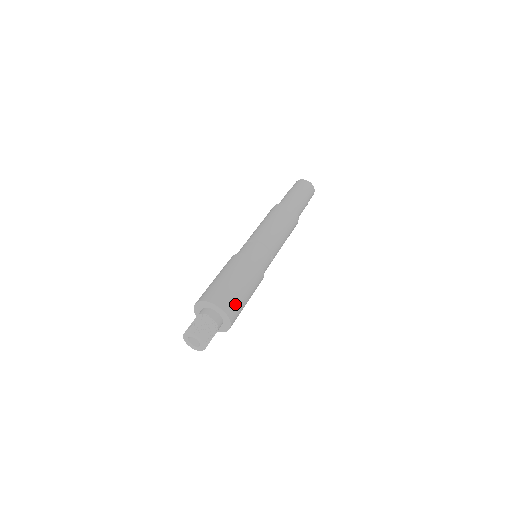
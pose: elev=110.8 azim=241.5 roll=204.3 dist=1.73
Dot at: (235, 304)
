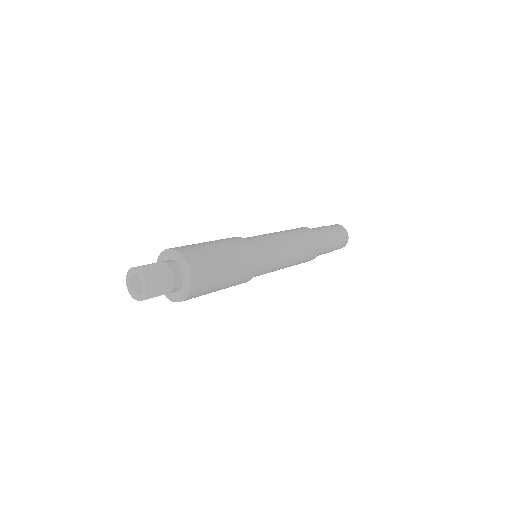
Dot at: (204, 289)
